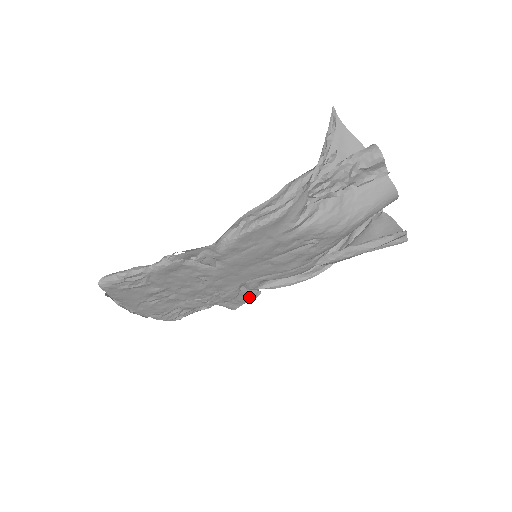
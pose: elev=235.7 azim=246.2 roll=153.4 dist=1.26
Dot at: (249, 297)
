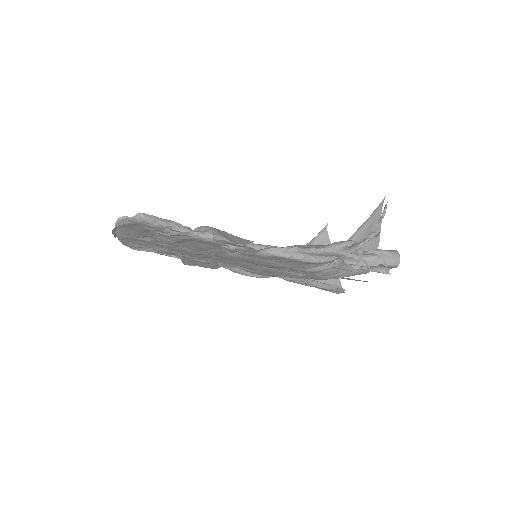
Dot at: (209, 267)
